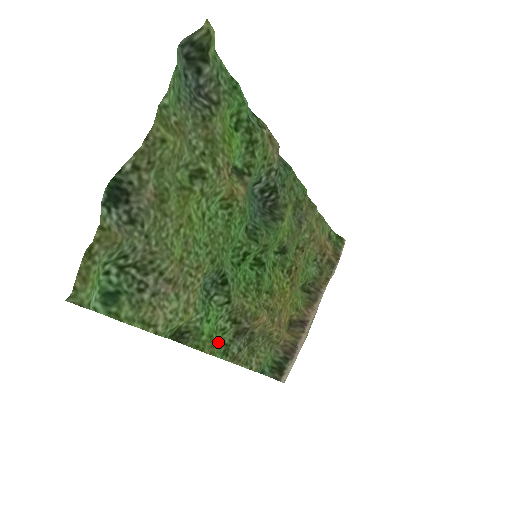
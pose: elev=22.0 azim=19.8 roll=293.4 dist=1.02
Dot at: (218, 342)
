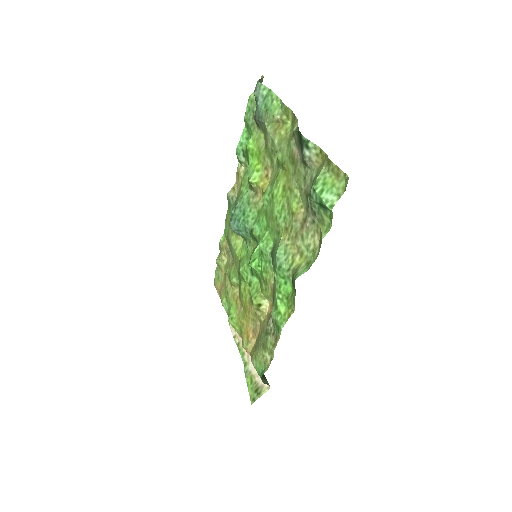
Dot at: (284, 309)
